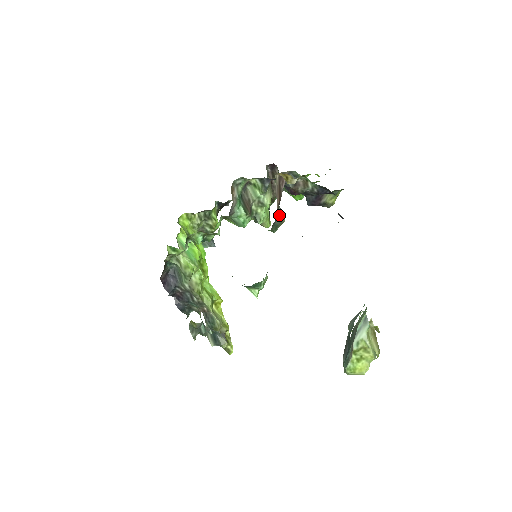
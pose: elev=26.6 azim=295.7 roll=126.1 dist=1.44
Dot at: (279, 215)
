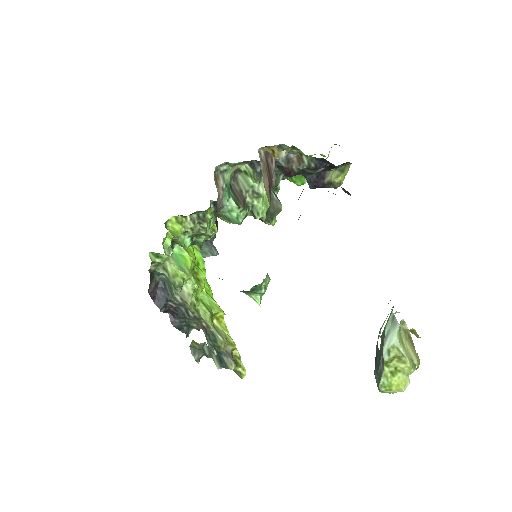
Dot at: (273, 201)
